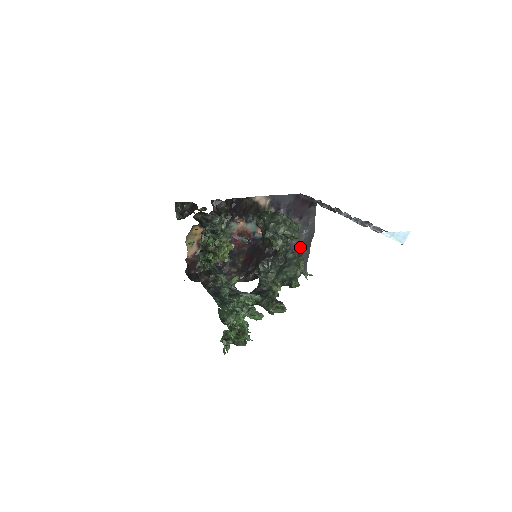
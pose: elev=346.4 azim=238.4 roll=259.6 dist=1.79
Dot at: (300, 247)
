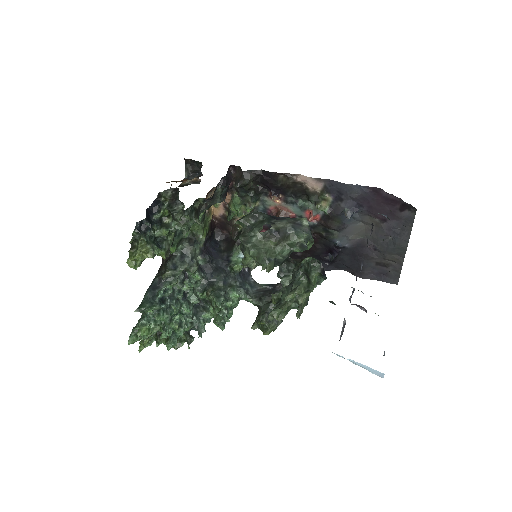
Dot at: (383, 255)
